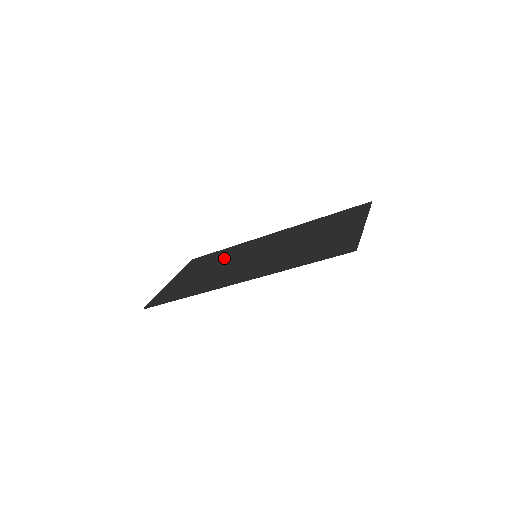
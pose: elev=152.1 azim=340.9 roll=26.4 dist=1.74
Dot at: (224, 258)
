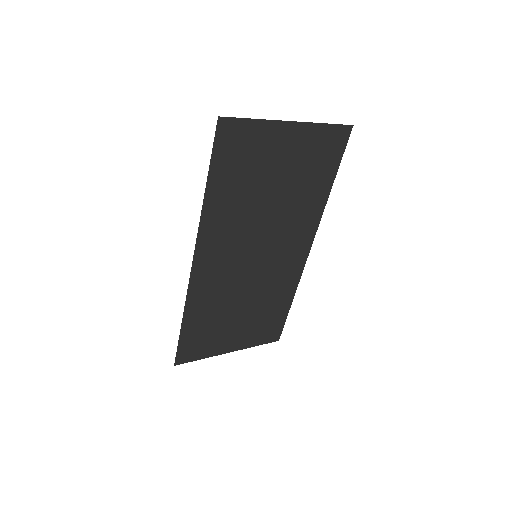
Dot at: (265, 297)
